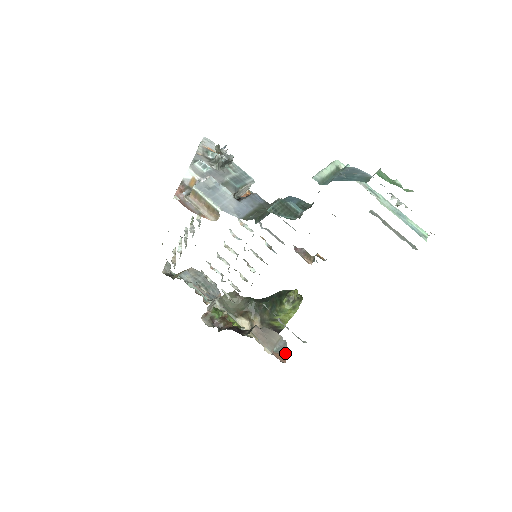
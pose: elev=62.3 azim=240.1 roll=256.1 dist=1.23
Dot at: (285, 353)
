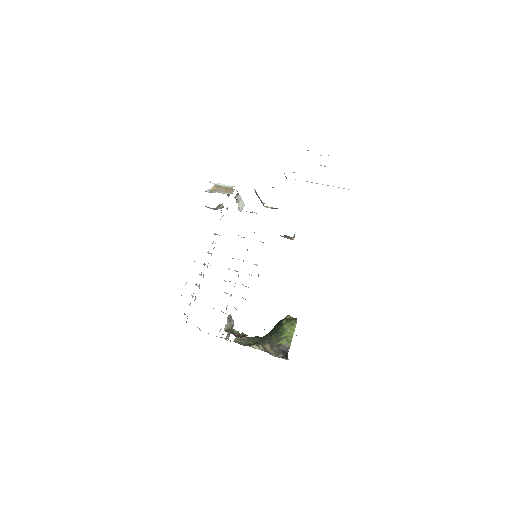
Dot at: occluded
